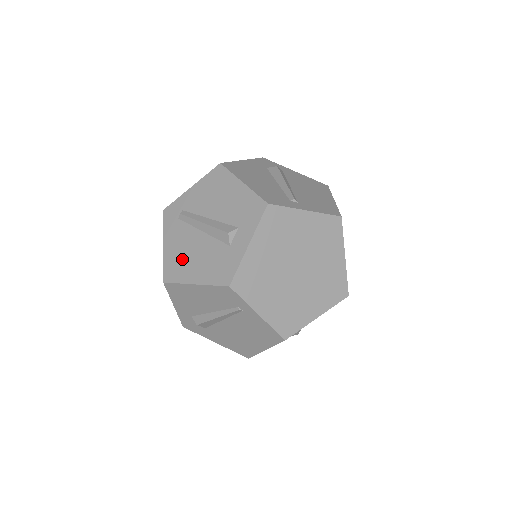
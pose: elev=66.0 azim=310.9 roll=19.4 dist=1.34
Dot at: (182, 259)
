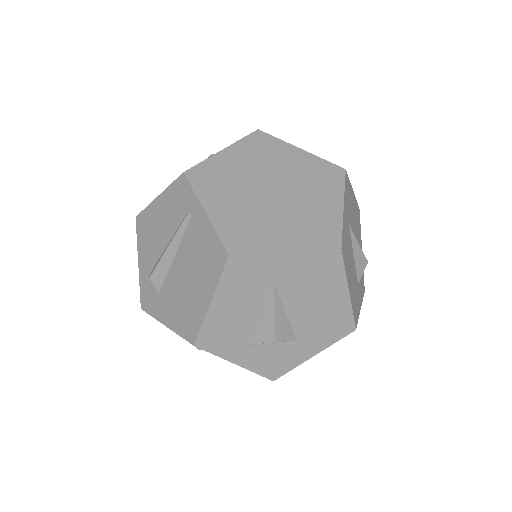
Dot at: occluded
